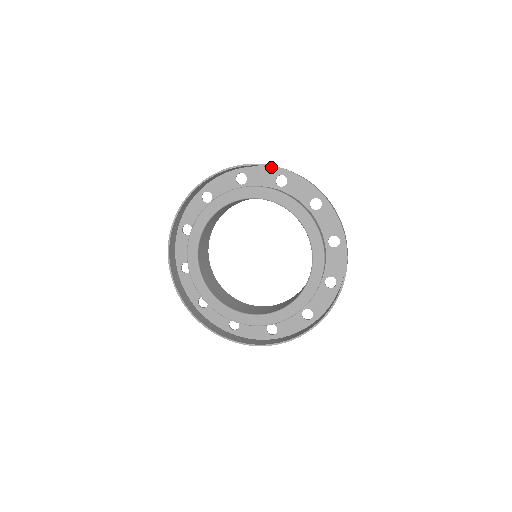
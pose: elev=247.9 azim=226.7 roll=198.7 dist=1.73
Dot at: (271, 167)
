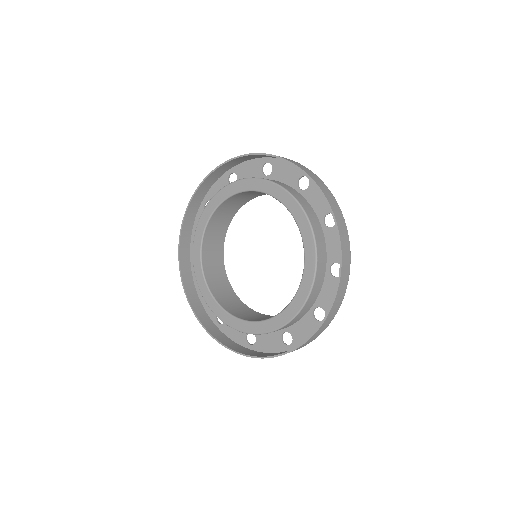
Dot at: (220, 177)
